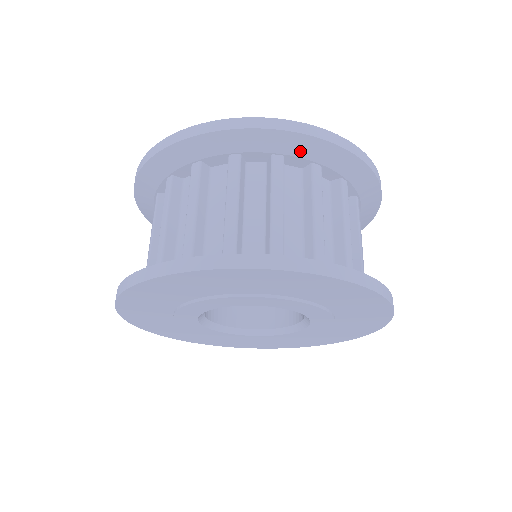
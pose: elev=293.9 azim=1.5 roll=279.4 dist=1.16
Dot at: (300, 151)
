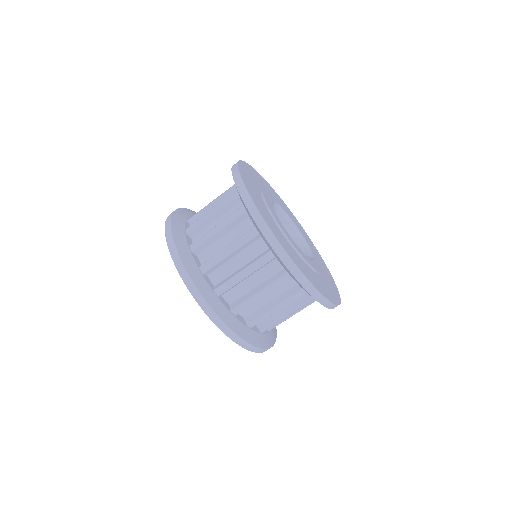
Dot at: occluded
